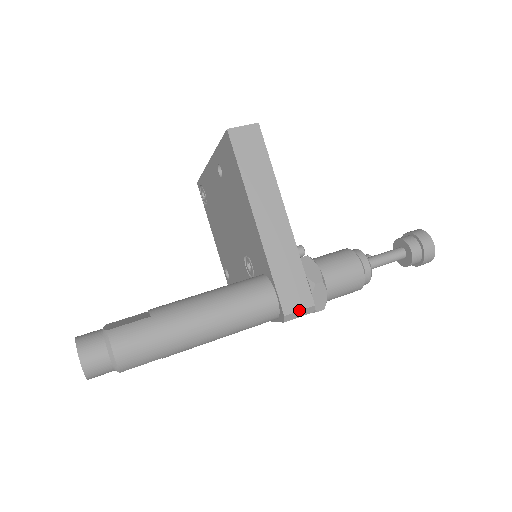
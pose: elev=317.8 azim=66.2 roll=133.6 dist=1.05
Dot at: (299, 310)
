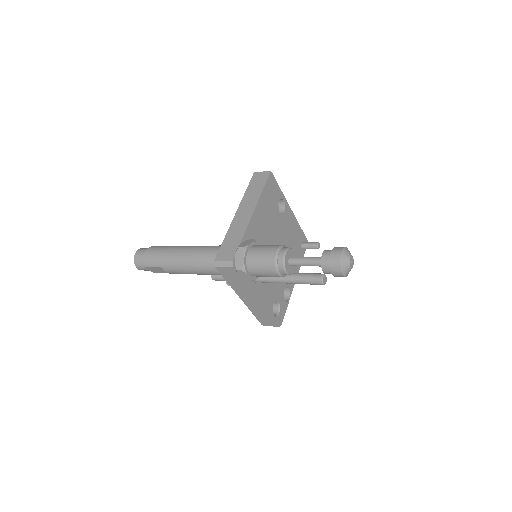
Dot at: (223, 260)
